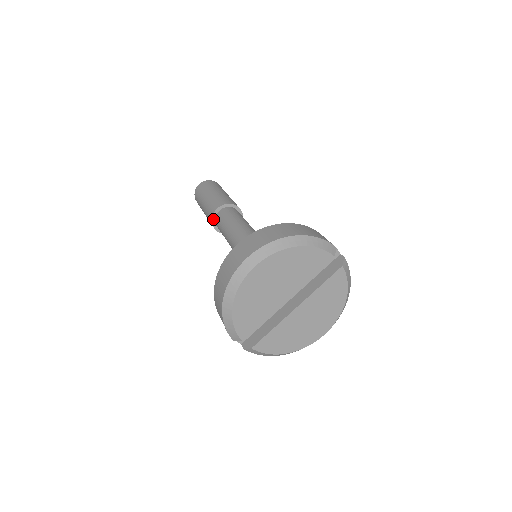
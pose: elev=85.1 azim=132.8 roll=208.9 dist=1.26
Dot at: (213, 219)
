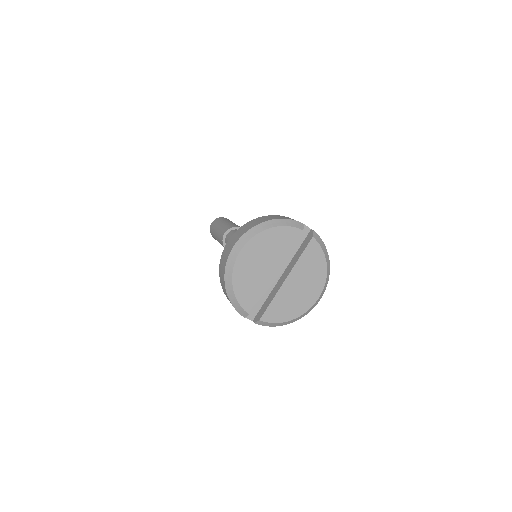
Dot at: (224, 243)
